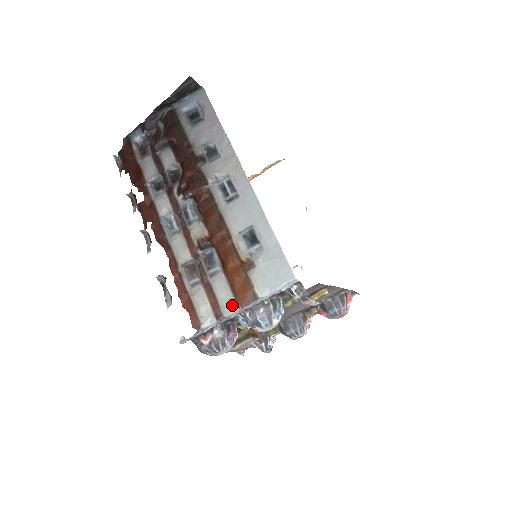
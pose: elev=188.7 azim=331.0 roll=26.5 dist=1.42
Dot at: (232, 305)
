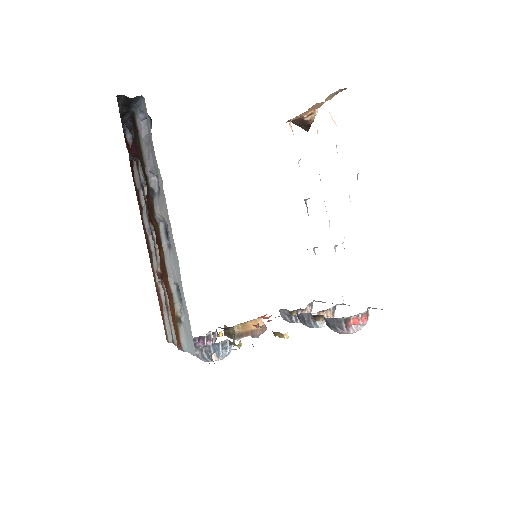
Dot at: (175, 341)
